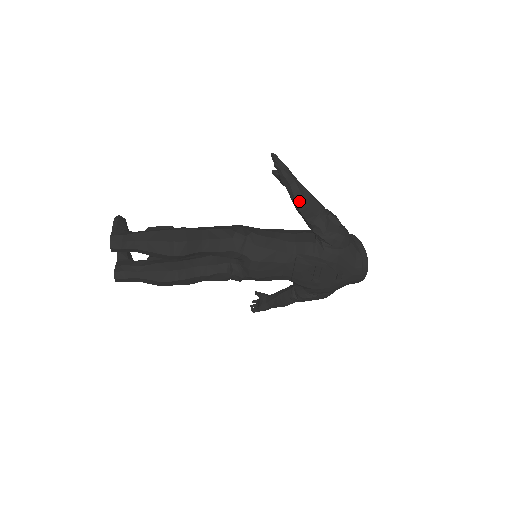
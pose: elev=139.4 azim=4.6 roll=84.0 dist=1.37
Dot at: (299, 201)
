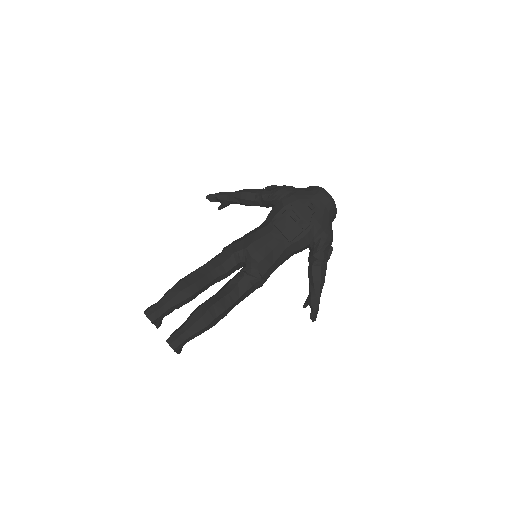
Dot at: (239, 196)
